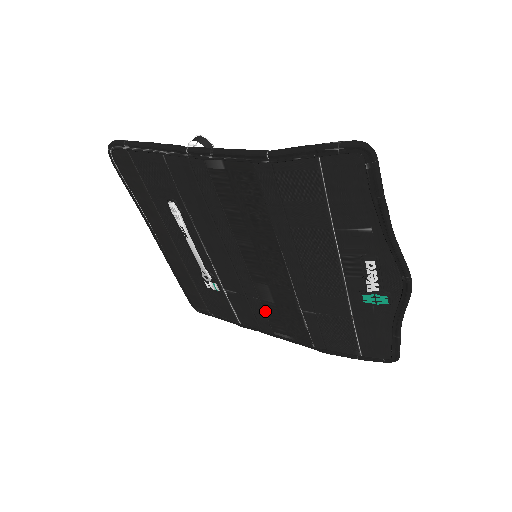
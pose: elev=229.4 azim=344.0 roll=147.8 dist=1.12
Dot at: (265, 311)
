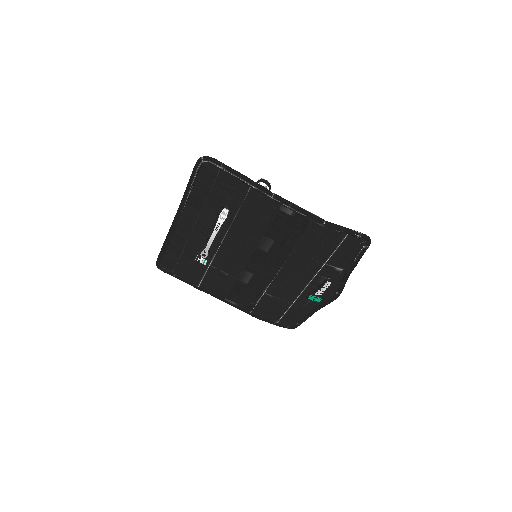
Dot at: (233, 286)
